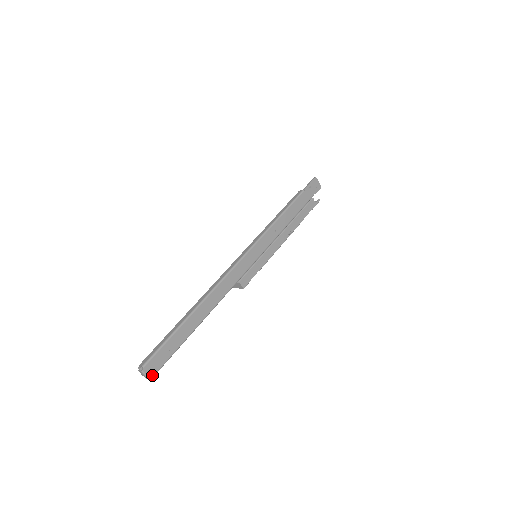
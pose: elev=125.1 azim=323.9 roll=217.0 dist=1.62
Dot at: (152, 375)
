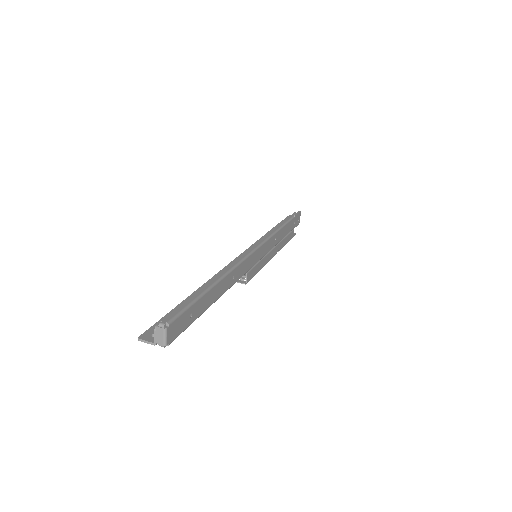
Dot at: (170, 341)
